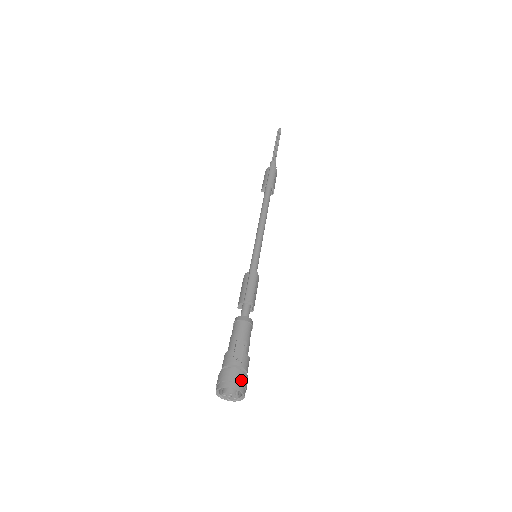
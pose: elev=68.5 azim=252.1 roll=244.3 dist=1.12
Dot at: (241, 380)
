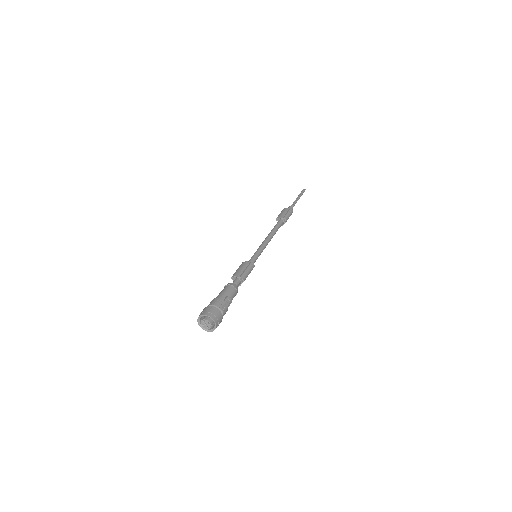
Dot at: (220, 320)
